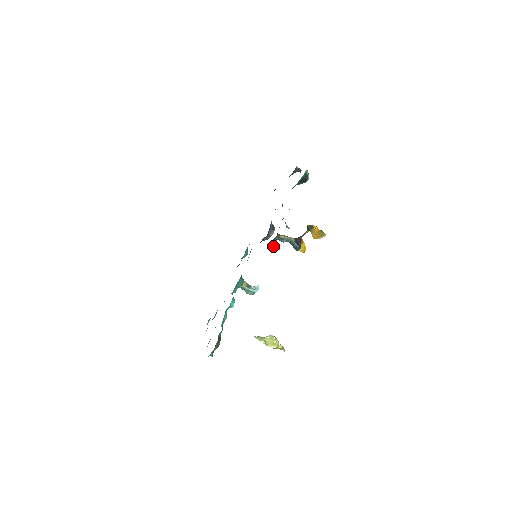
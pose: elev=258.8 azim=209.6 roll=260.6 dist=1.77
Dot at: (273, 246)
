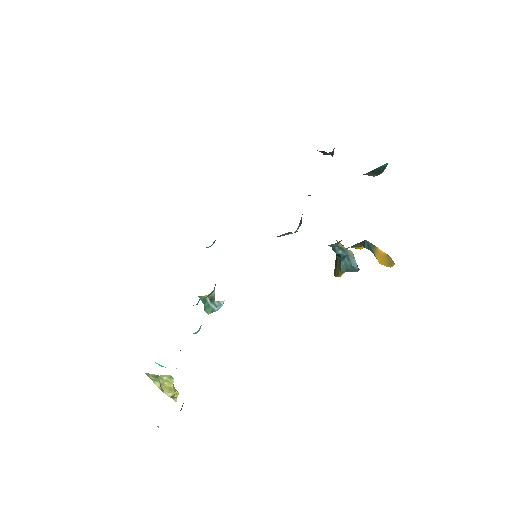
Dot at: occluded
